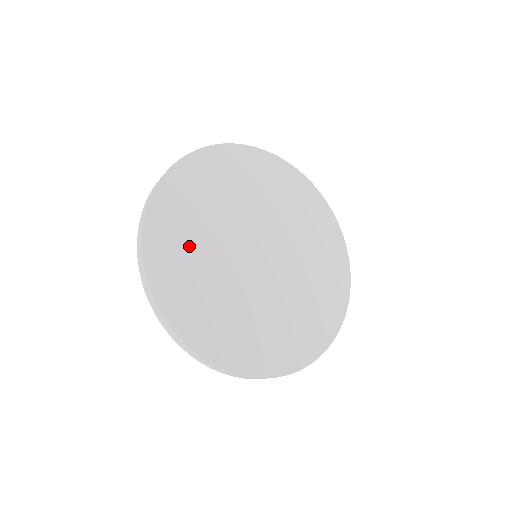
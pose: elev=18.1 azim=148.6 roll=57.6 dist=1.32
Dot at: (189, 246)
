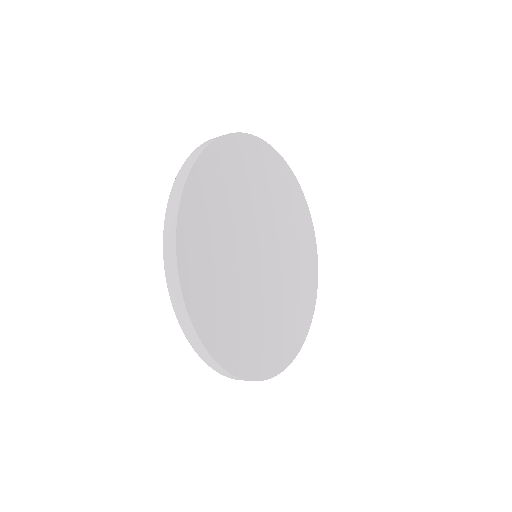
Dot at: (216, 277)
